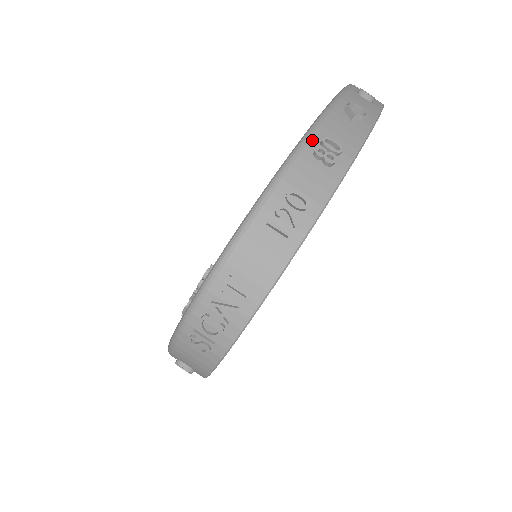
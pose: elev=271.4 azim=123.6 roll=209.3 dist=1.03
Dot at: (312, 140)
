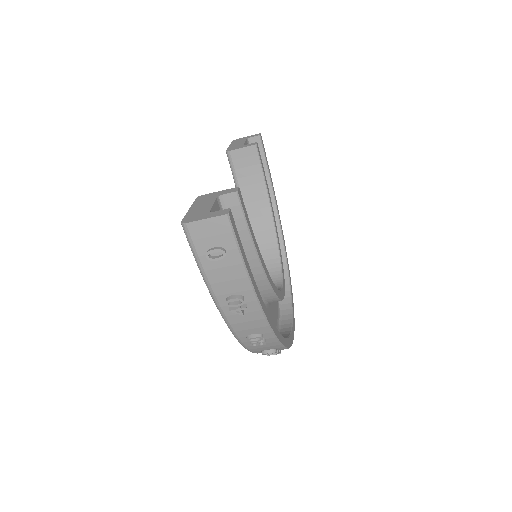
Dot at: (242, 340)
